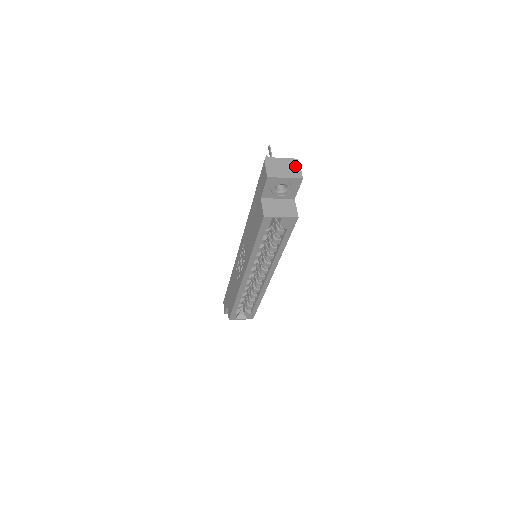
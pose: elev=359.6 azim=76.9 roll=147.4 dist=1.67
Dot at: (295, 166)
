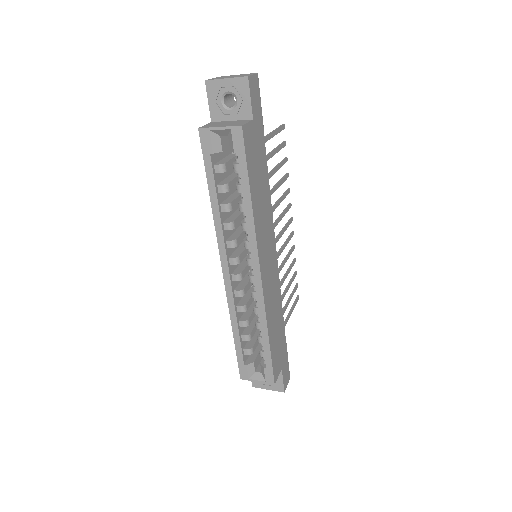
Dot at: (249, 74)
